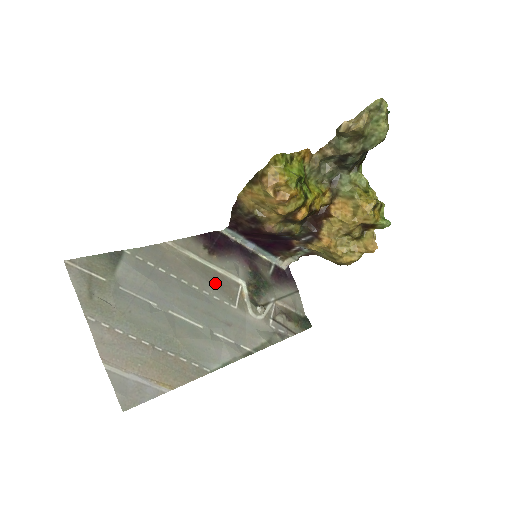
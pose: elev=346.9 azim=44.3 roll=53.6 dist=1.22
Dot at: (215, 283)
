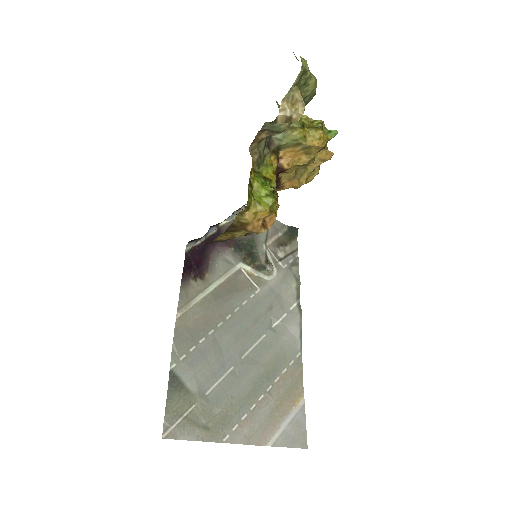
Dot at: (231, 294)
